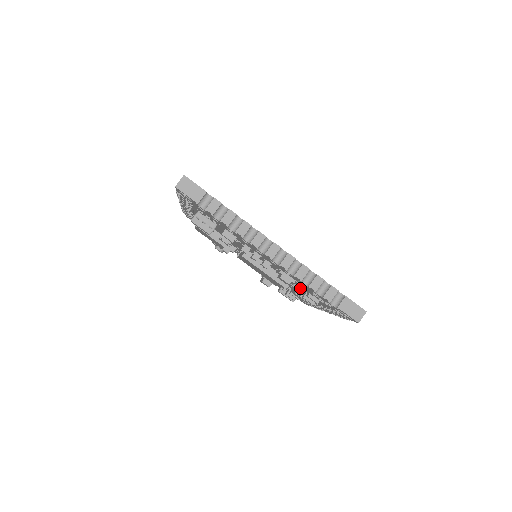
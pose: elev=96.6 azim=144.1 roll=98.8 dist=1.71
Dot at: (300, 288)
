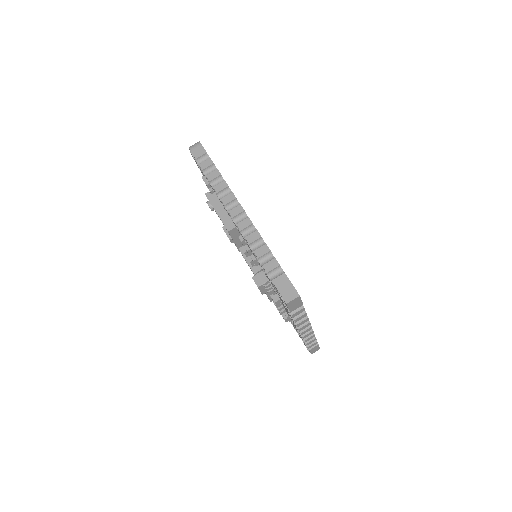
Dot at: occluded
